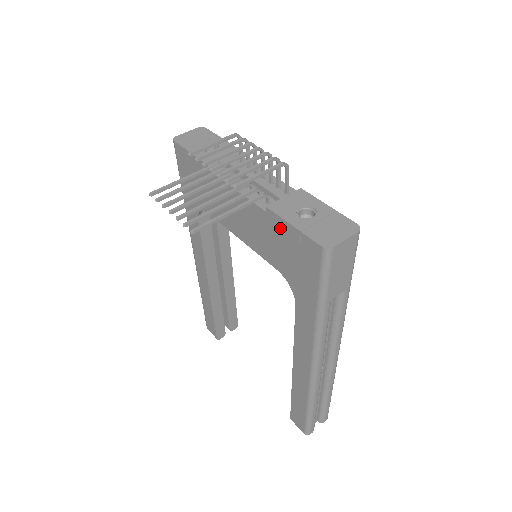
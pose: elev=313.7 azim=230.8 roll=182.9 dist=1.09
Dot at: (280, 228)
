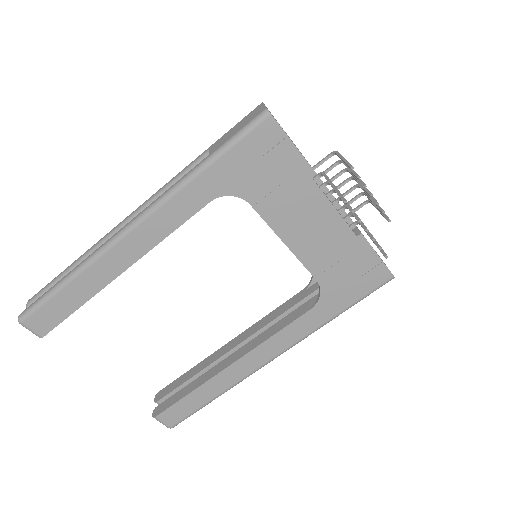
Dot at: (361, 252)
